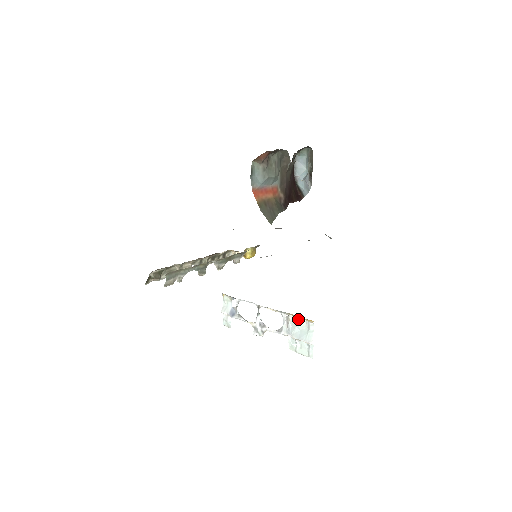
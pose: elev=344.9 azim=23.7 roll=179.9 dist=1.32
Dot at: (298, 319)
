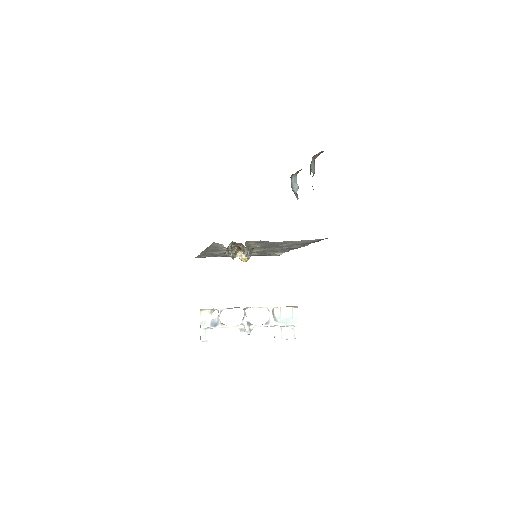
Dot at: (282, 309)
